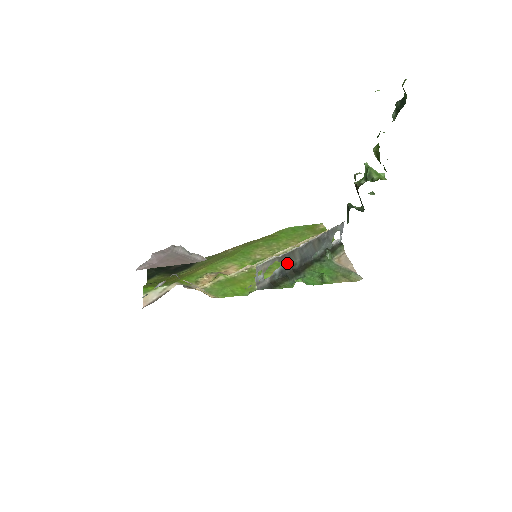
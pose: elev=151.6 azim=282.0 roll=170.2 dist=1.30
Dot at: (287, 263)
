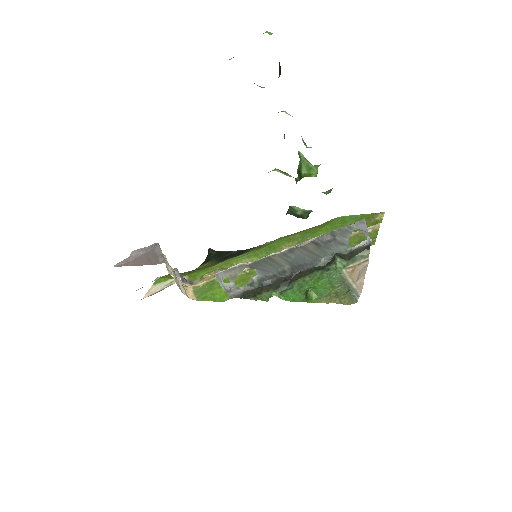
Dot at: (268, 270)
